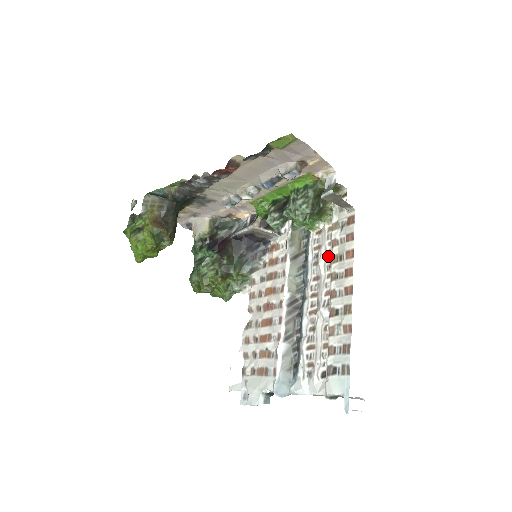
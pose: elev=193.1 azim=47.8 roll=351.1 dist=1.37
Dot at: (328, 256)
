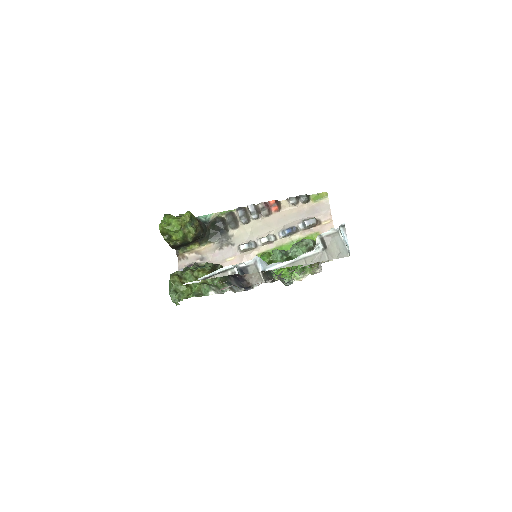
Dot at: (312, 271)
